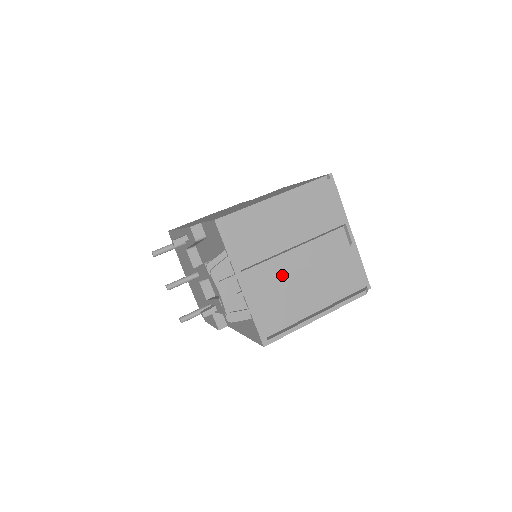
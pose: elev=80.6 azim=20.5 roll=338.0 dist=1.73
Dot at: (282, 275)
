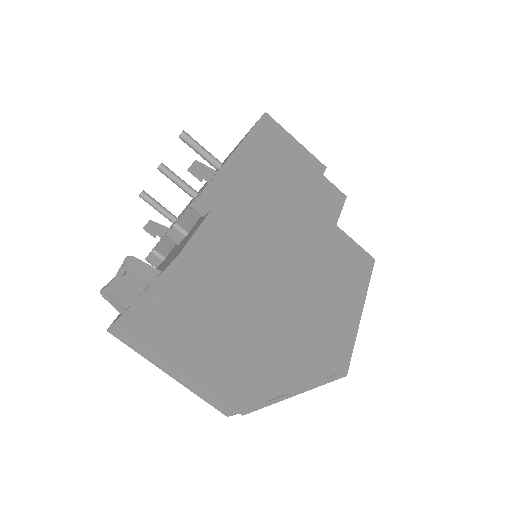
Dot at: (181, 339)
